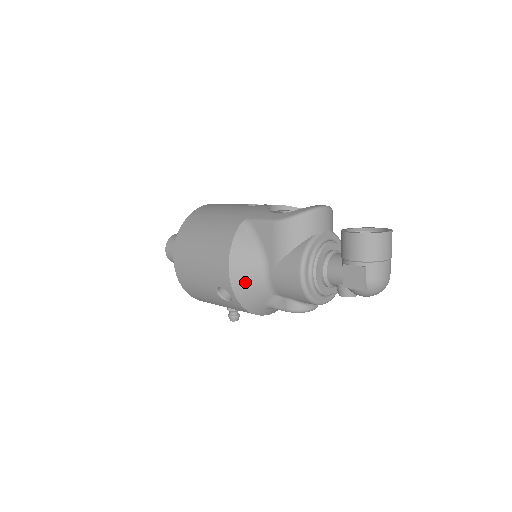
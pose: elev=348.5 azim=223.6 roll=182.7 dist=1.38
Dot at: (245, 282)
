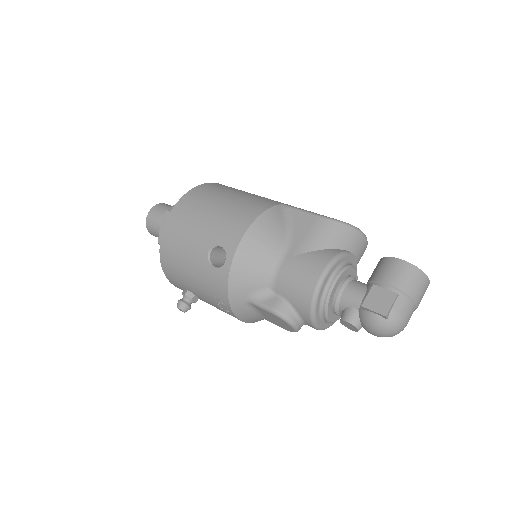
Dot at: (254, 253)
